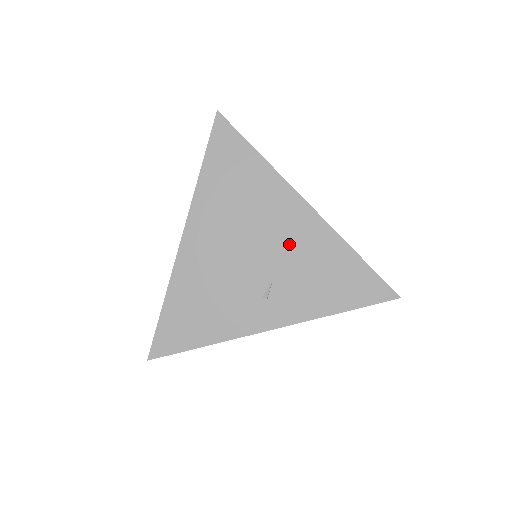
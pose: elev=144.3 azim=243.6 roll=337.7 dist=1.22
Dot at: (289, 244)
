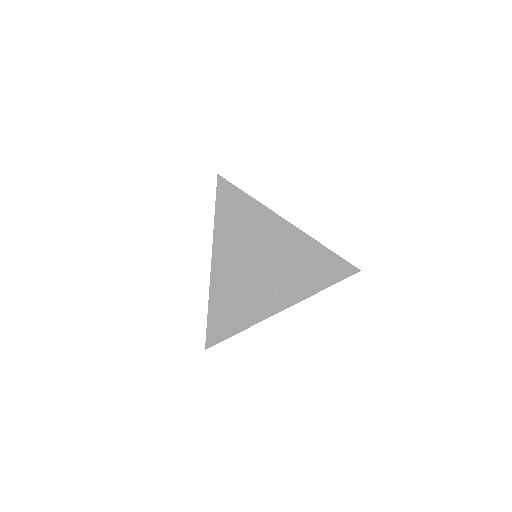
Dot at: (286, 256)
